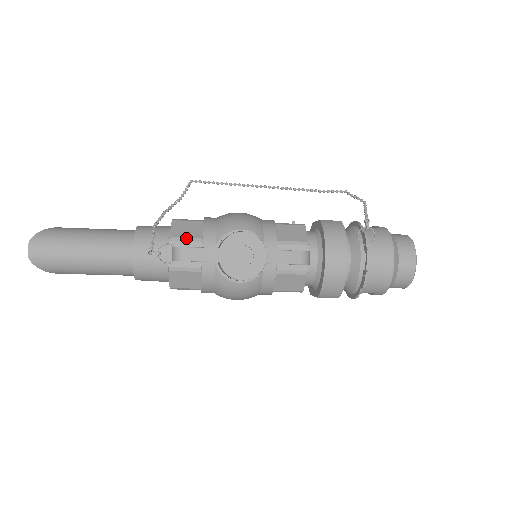
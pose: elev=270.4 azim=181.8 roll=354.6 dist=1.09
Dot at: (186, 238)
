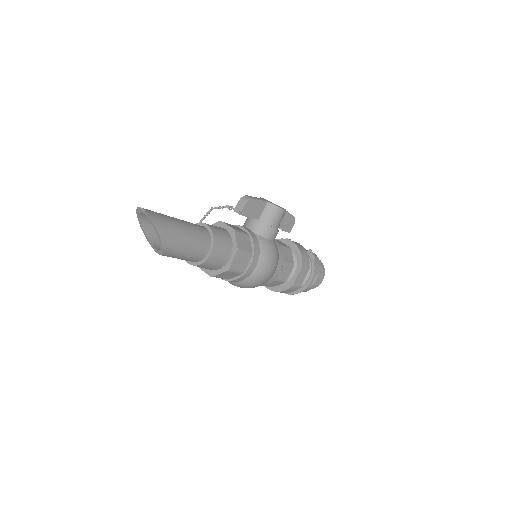
Dot at: occluded
